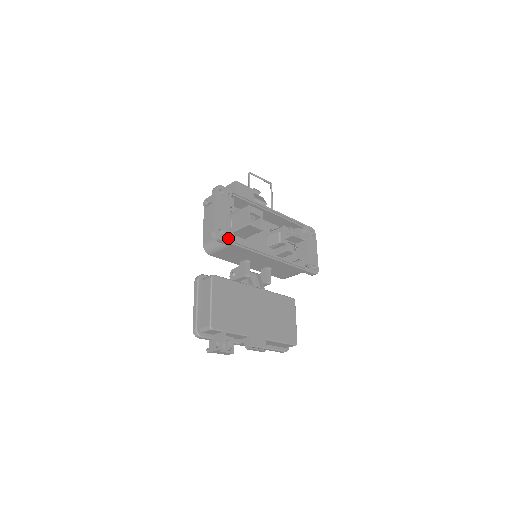
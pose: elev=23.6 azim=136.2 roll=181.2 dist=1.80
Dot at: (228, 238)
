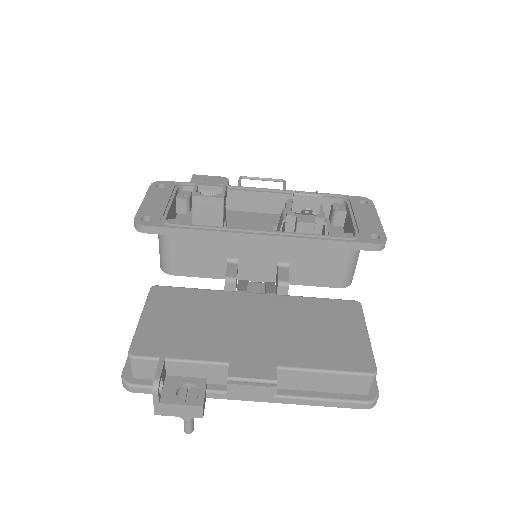
Dot at: (161, 223)
